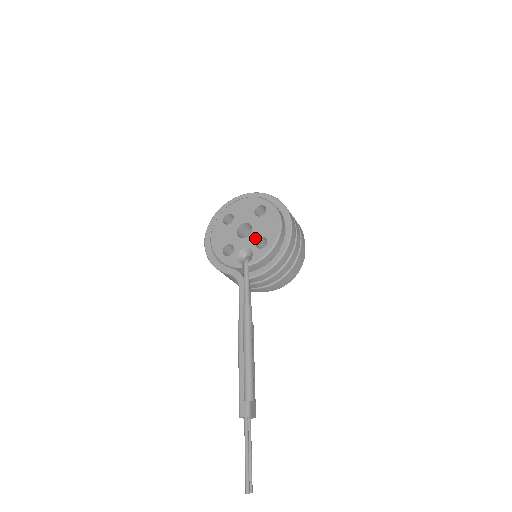
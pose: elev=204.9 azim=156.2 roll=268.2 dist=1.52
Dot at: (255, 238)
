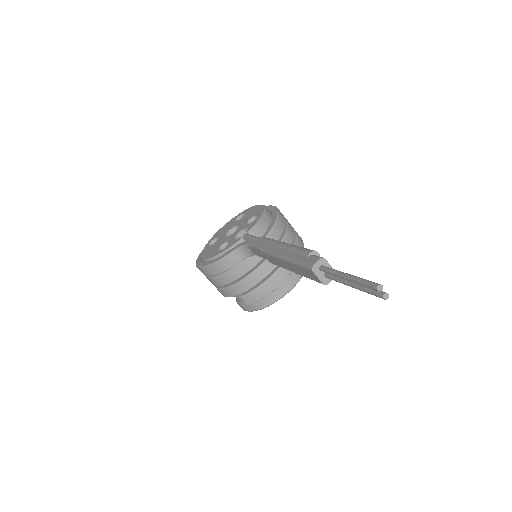
Dot at: (244, 224)
